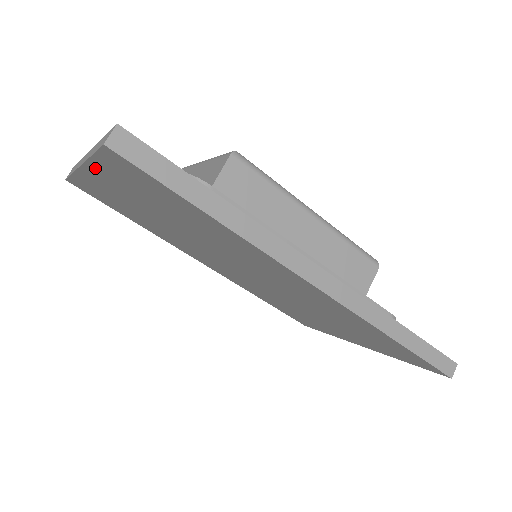
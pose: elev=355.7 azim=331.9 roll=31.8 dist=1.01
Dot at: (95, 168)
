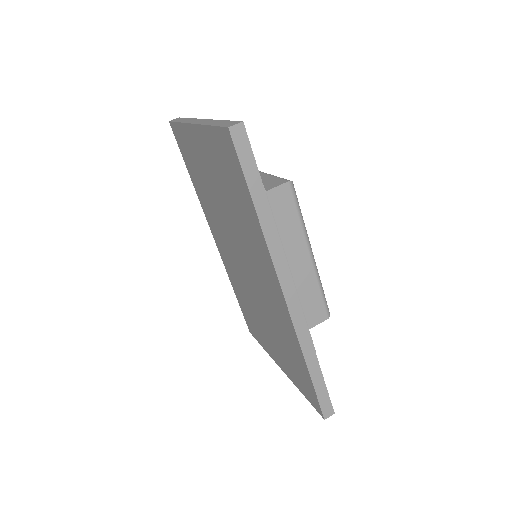
Dot at: (205, 132)
